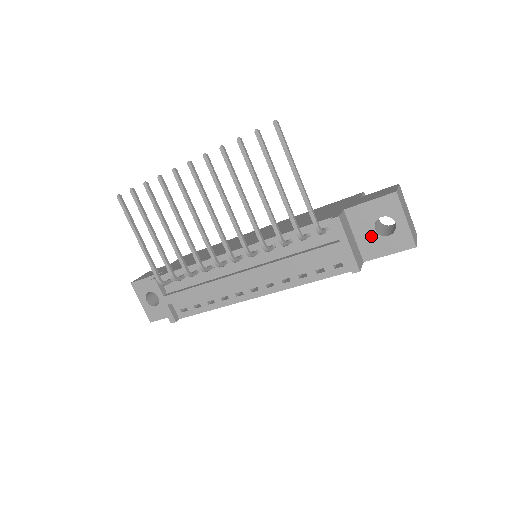
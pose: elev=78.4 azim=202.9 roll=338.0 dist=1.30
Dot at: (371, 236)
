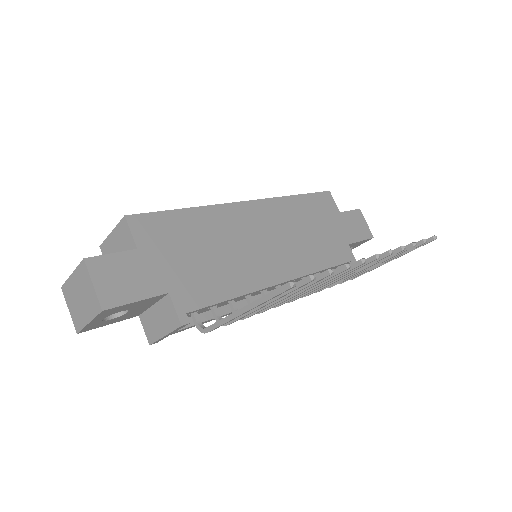
Dot at: occluded
